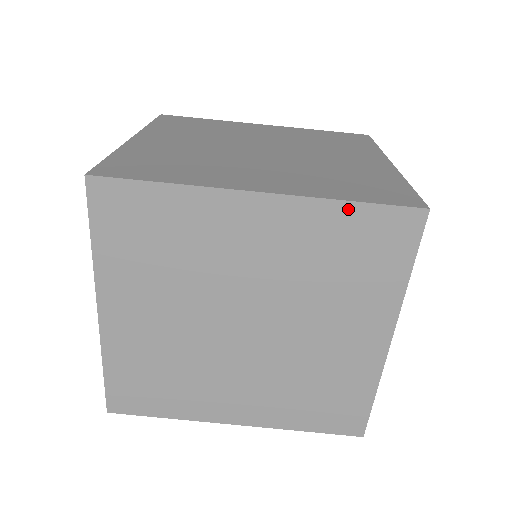
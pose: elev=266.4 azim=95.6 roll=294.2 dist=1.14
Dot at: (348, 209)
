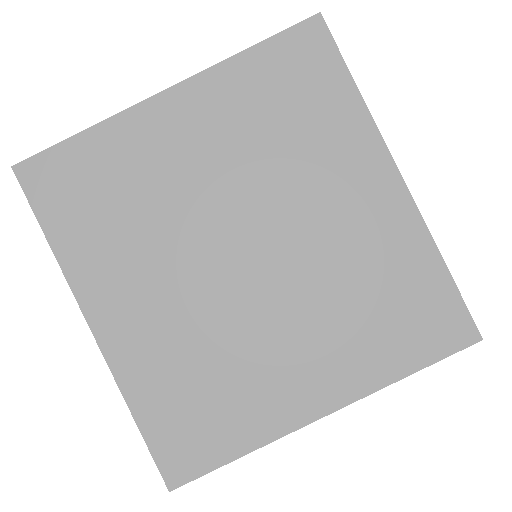
Dot at: (437, 267)
